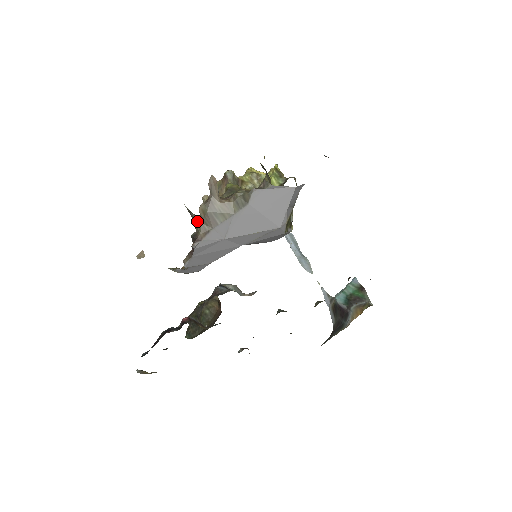
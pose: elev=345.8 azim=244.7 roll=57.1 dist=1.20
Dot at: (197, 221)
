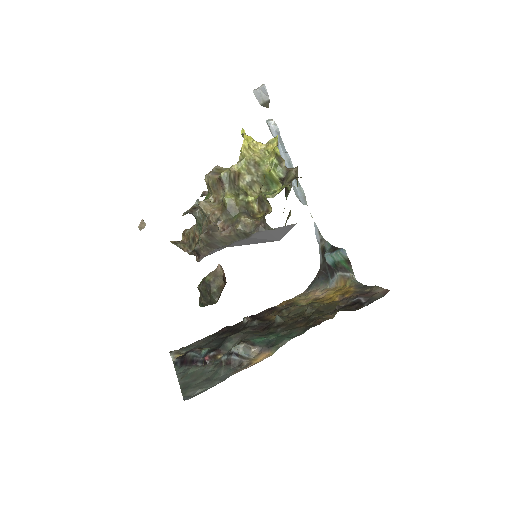
Dot at: (195, 217)
